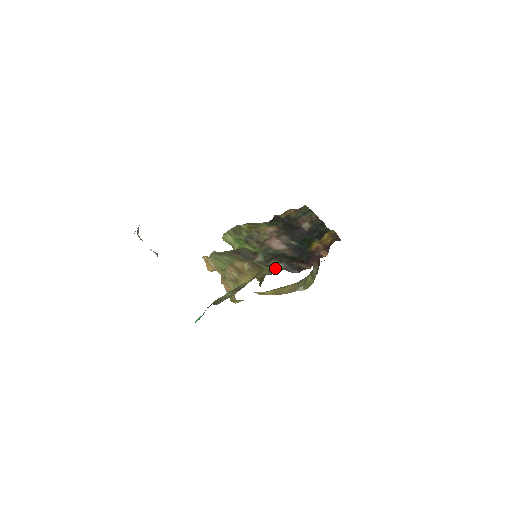
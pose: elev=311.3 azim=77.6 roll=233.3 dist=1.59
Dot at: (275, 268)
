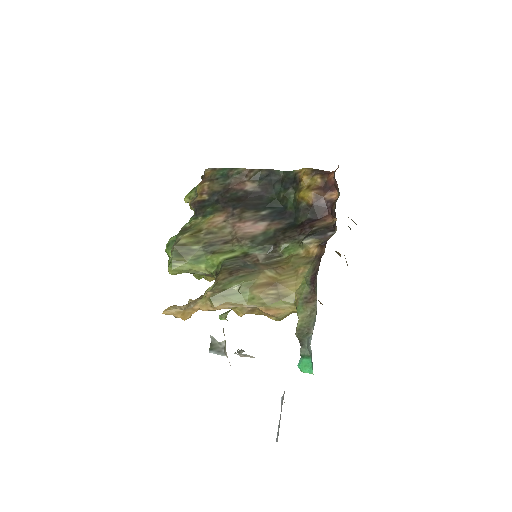
Dot at: (299, 249)
